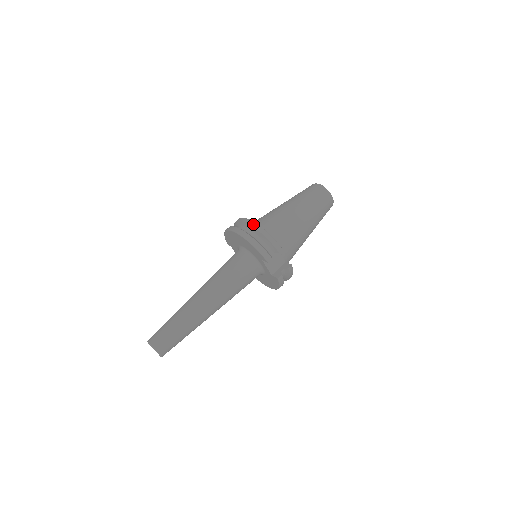
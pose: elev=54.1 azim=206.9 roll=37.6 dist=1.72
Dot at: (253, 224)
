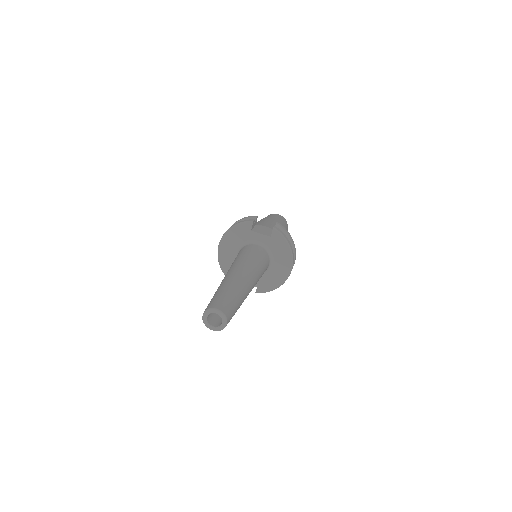
Dot at: occluded
